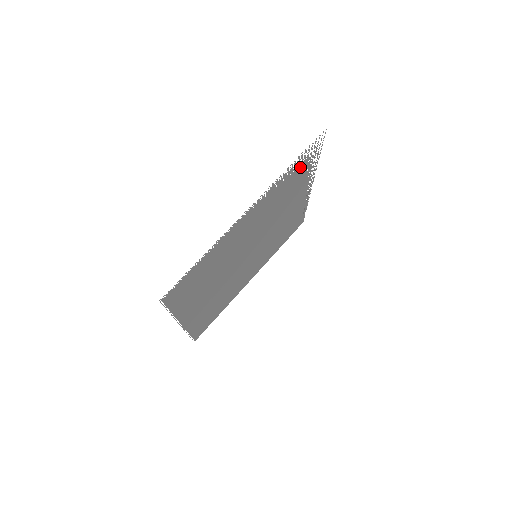
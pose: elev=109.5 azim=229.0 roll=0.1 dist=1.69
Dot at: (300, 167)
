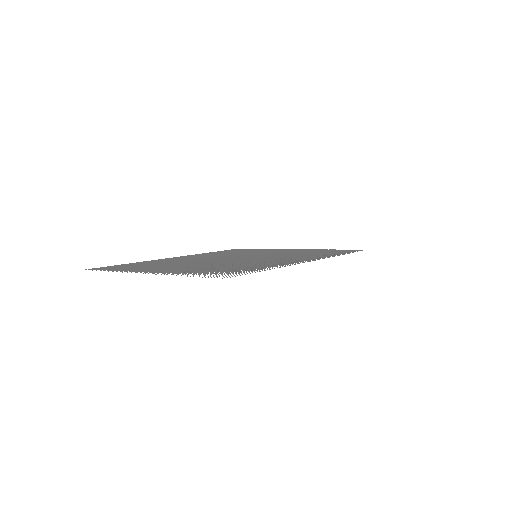
Dot at: (217, 272)
